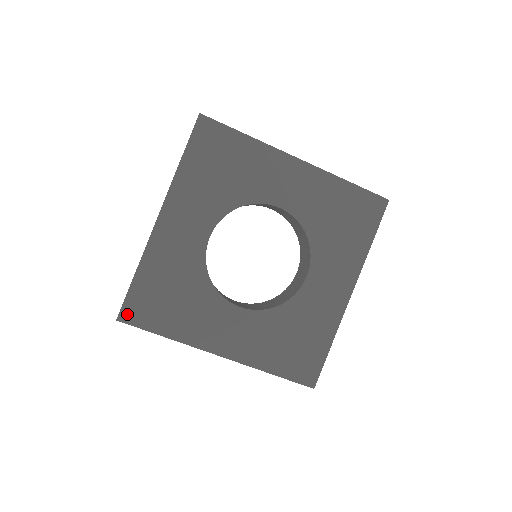
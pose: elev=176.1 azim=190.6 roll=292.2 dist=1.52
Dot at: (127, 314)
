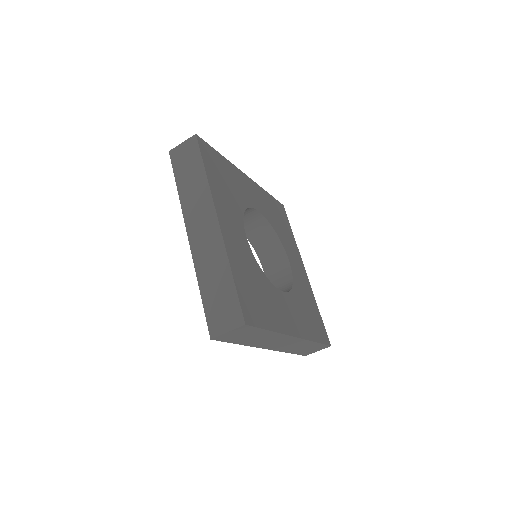
Dot at: (247, 316)
